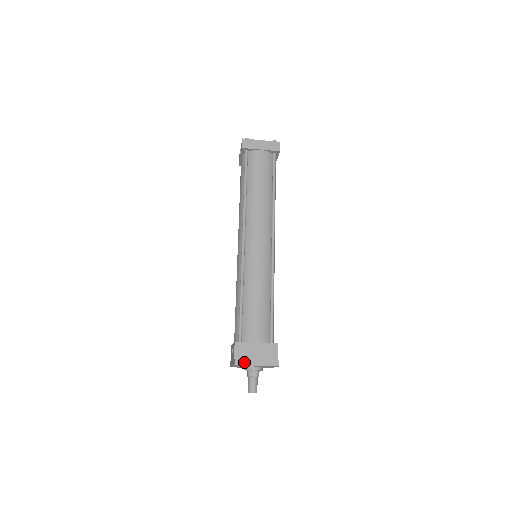
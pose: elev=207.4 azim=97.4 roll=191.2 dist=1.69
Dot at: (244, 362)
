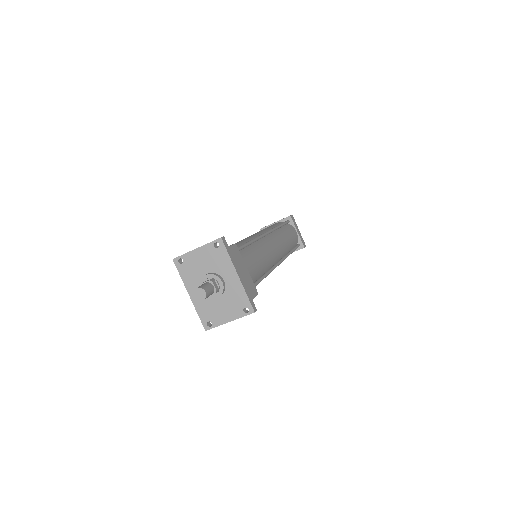
Dot at: (184, 254)
